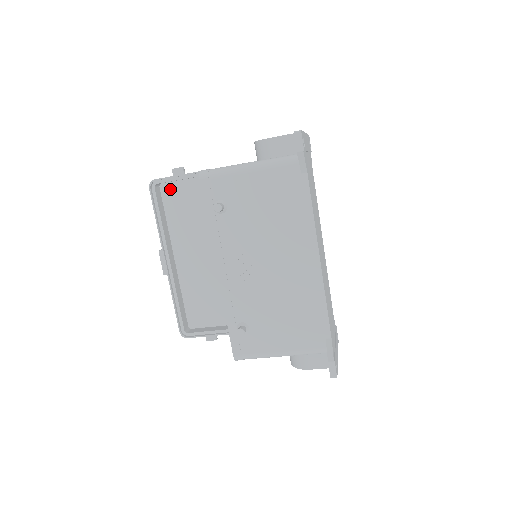
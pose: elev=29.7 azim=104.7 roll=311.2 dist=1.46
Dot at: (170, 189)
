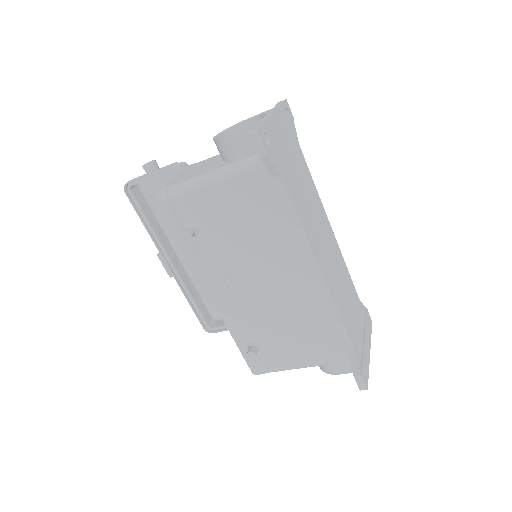
Dot at: (149, 186)
